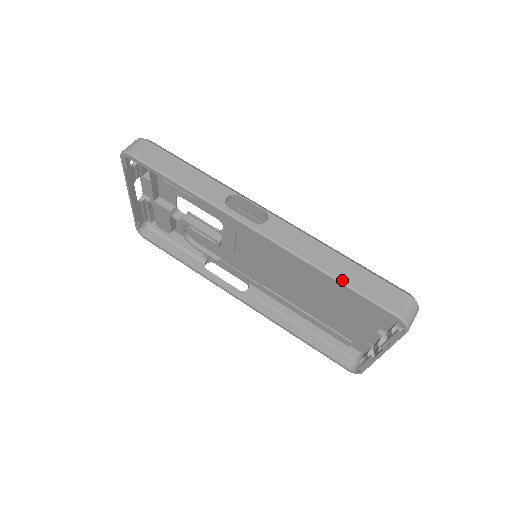
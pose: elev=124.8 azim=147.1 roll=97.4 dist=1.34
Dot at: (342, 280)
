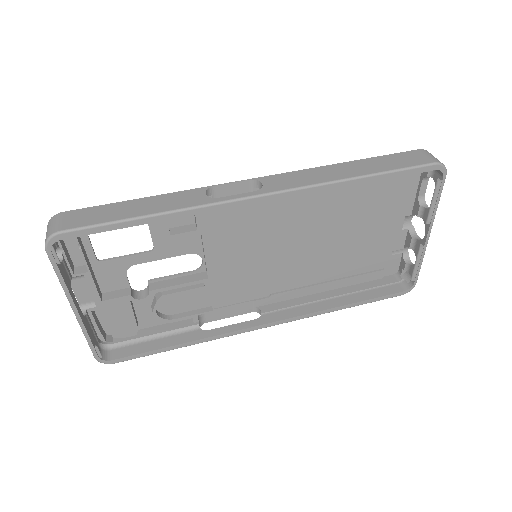
Dot at: (371, 173)
